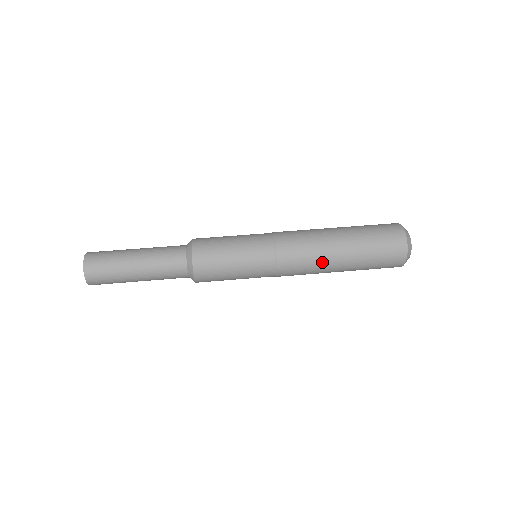
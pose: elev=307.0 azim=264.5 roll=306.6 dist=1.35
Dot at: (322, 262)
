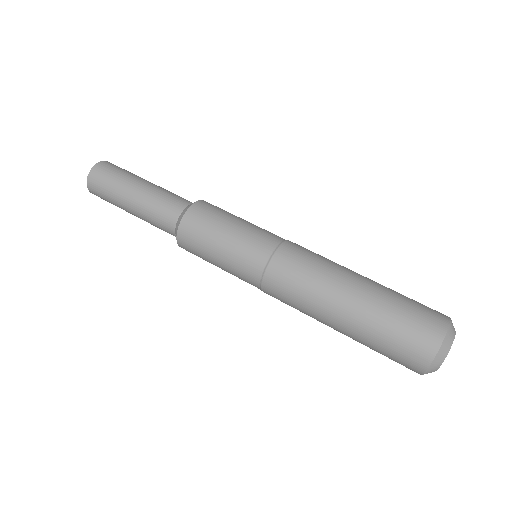
Dot at: occluded
